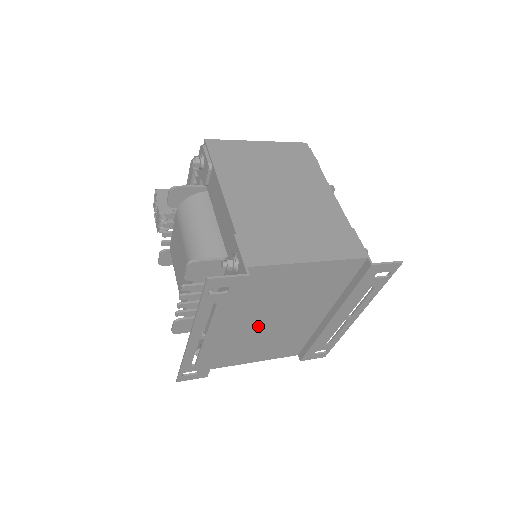
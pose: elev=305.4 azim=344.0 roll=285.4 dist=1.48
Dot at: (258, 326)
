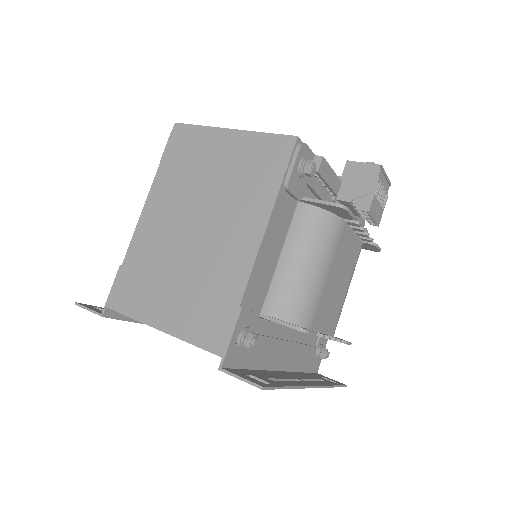
Dot at: occluded
